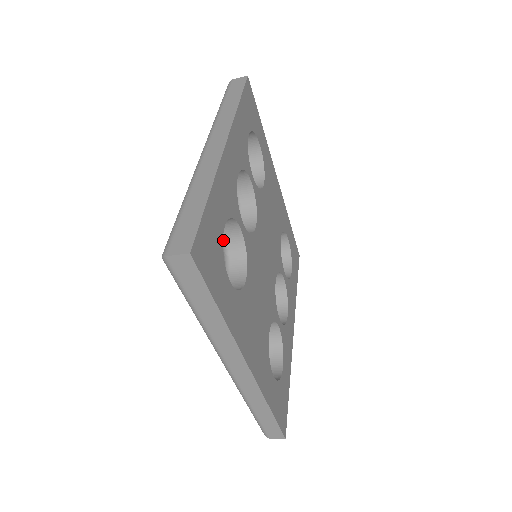
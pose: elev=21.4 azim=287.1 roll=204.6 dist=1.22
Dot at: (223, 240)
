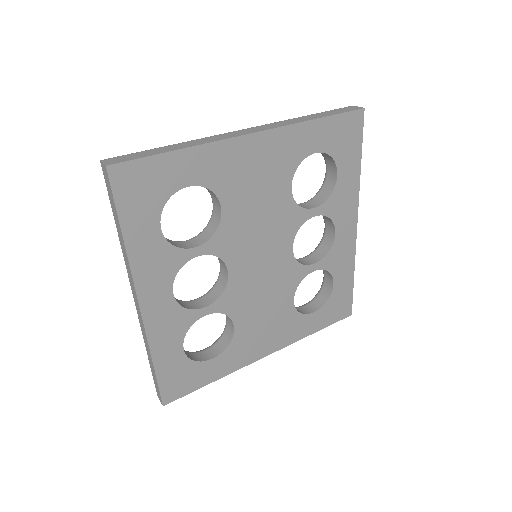
Dot at: occluded
